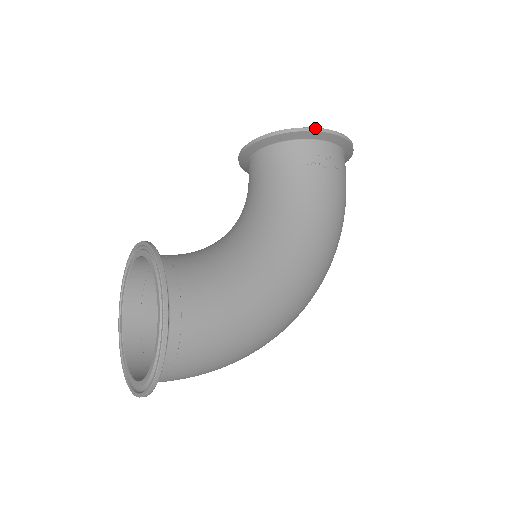
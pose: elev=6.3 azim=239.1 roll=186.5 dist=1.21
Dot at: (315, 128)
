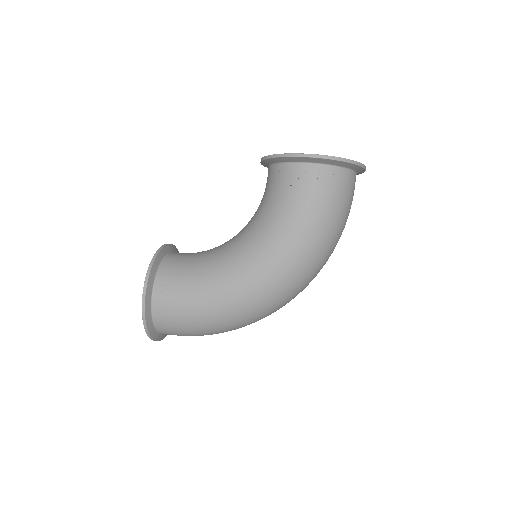
Dot at: (291, 154)
